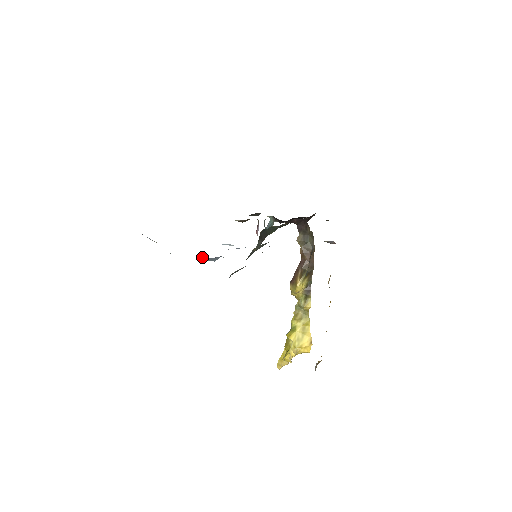
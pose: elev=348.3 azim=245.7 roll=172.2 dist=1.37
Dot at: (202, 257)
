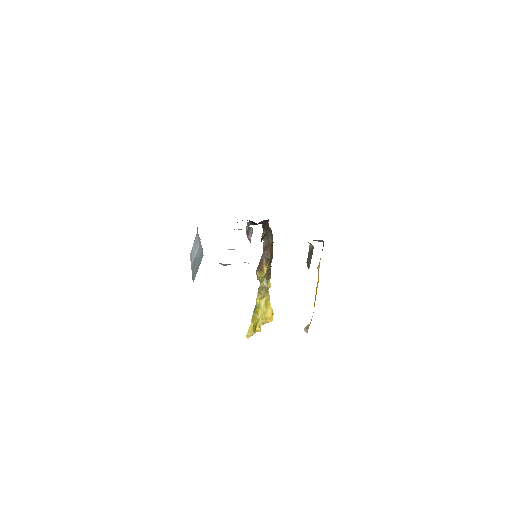
Dot at: (224, 264)
